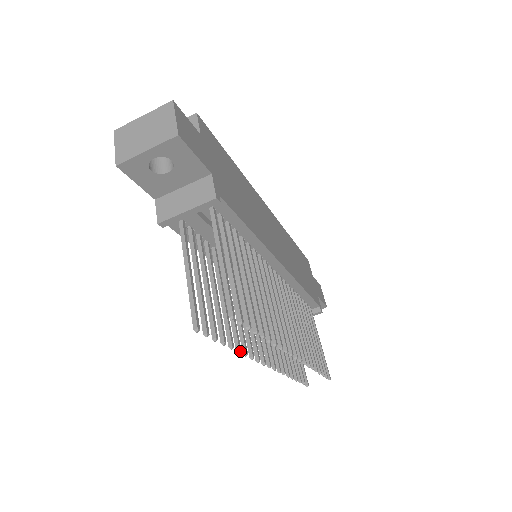
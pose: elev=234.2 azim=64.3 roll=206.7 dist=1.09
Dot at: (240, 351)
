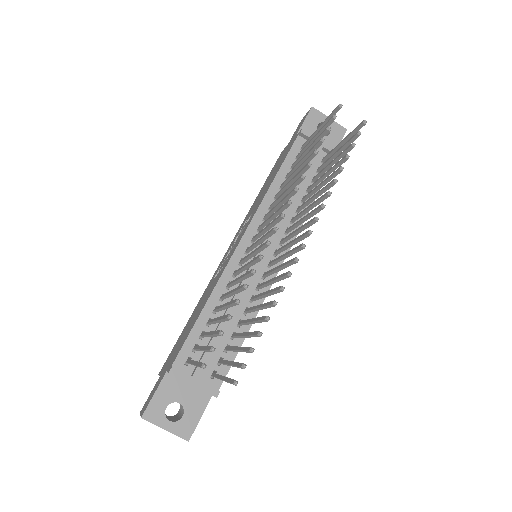
Dot at: occluded
